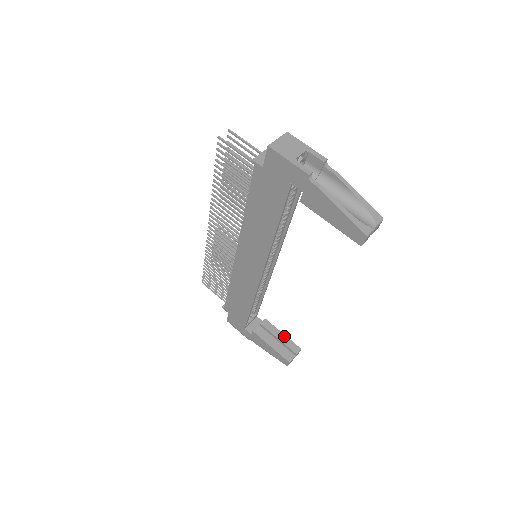
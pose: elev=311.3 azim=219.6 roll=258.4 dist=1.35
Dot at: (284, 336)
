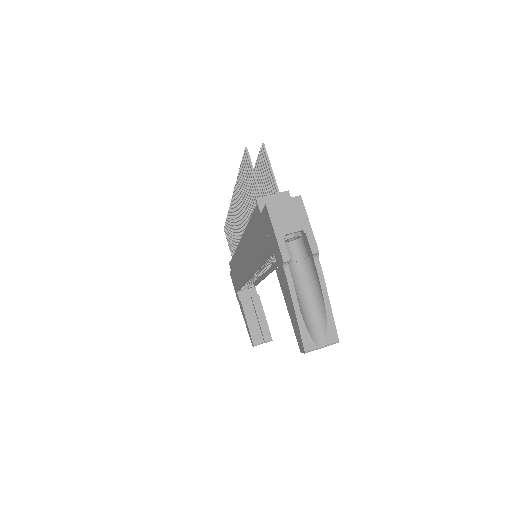
Dot at: (265, 320)
